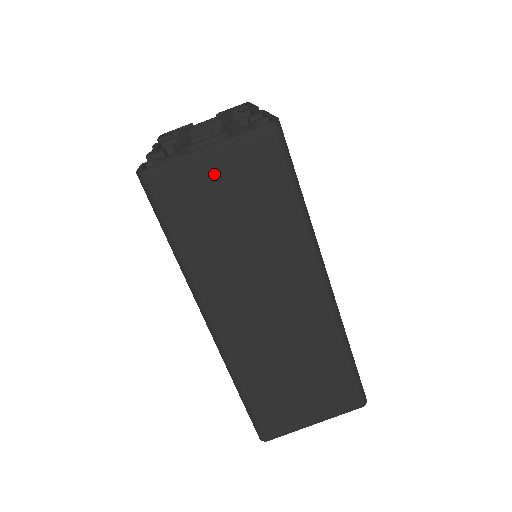
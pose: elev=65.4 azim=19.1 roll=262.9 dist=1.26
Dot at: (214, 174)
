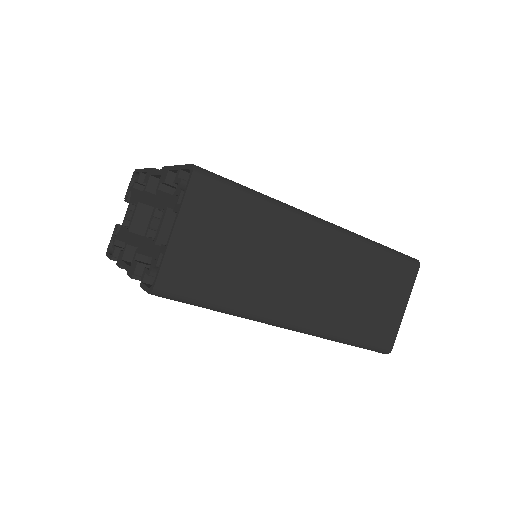
Dot at: (194, 240)
